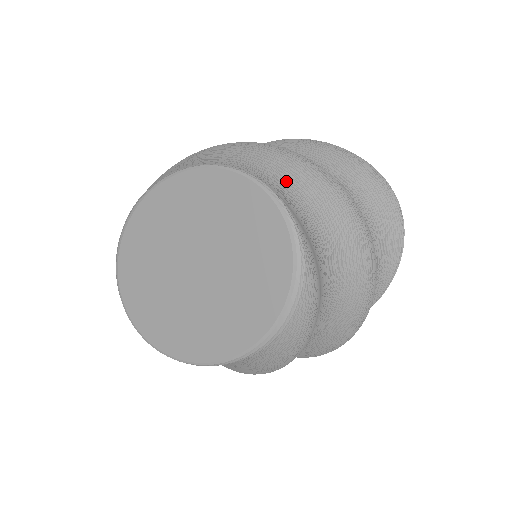
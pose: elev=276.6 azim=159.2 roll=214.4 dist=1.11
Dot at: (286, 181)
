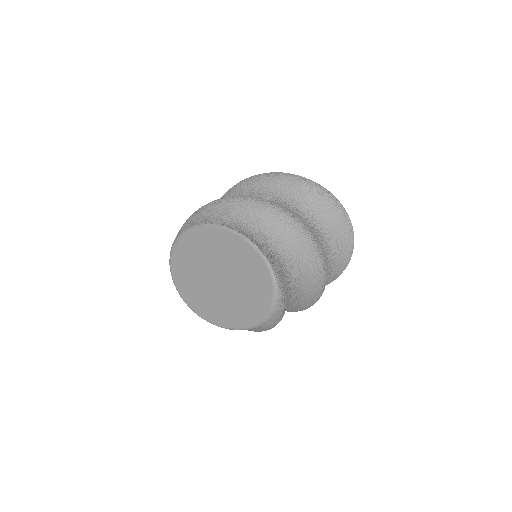
Dot at: (278, 237)
